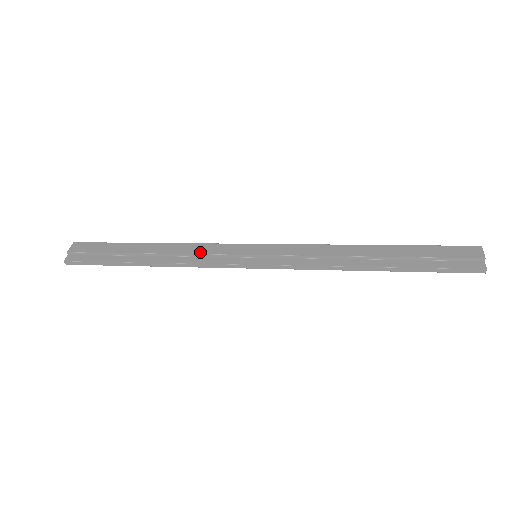
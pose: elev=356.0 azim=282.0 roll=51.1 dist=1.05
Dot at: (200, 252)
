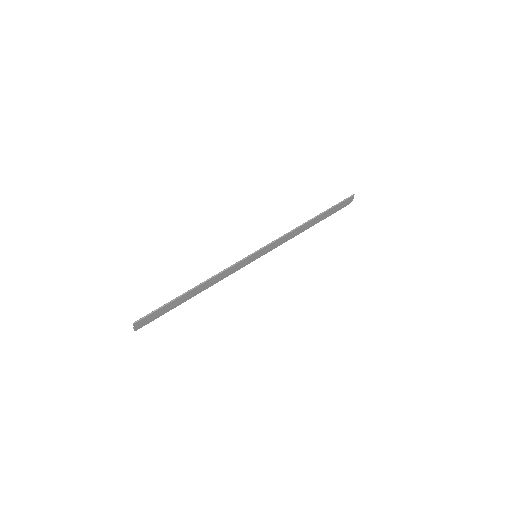
Dot at: occluded
